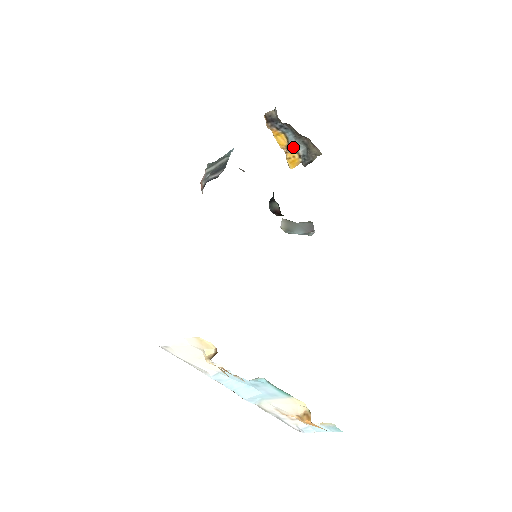
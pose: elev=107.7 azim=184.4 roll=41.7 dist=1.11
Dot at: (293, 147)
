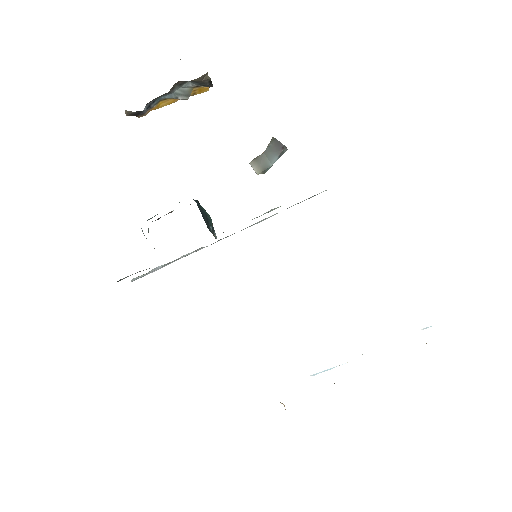
Dot at: (181, 96)
